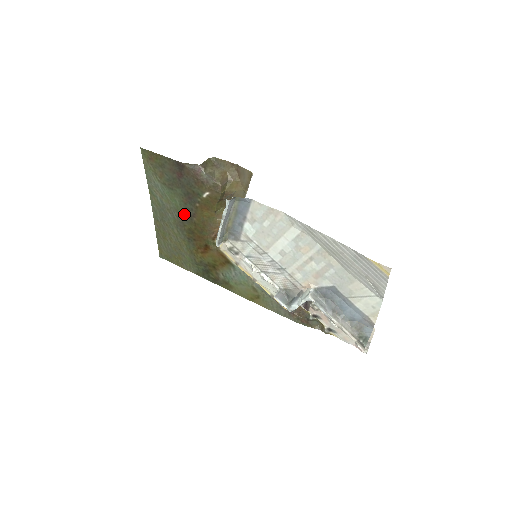
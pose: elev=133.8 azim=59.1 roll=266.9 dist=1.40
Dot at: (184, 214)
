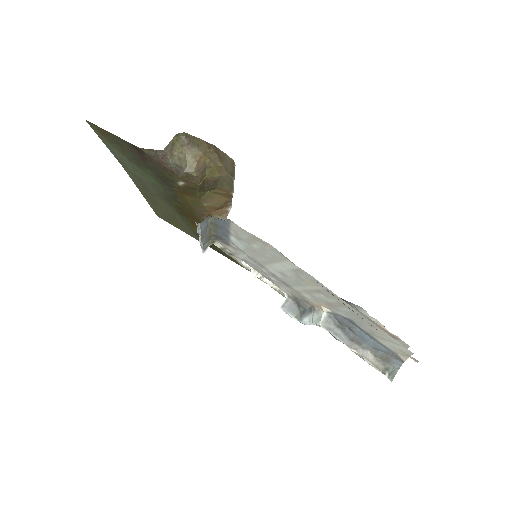
Dot at: (165, 192)
